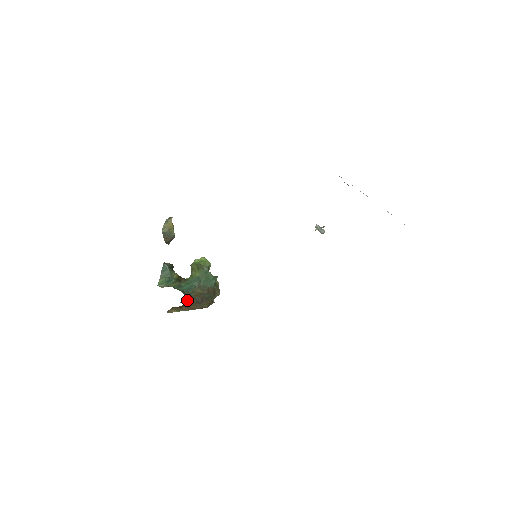
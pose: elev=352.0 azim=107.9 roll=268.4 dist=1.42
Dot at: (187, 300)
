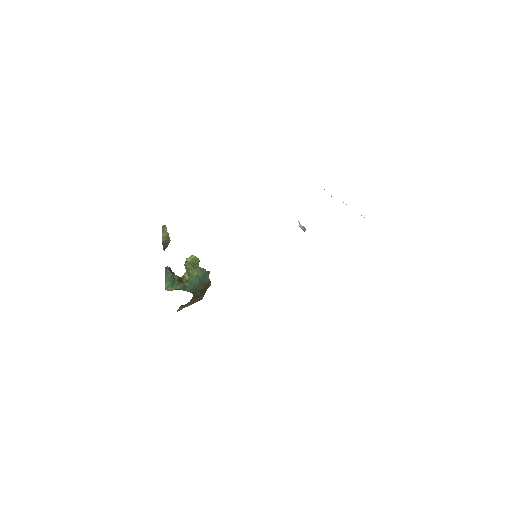
Dot at: occluded
